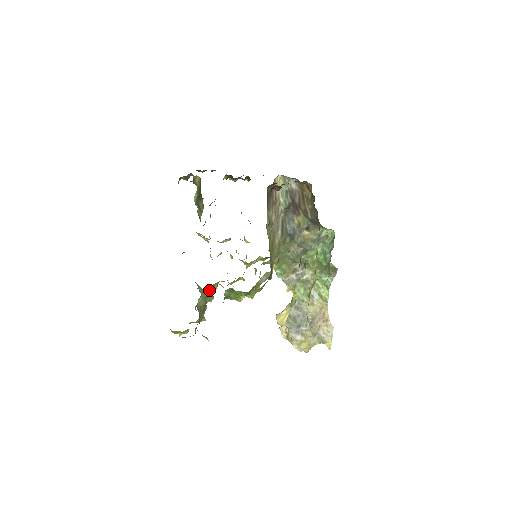
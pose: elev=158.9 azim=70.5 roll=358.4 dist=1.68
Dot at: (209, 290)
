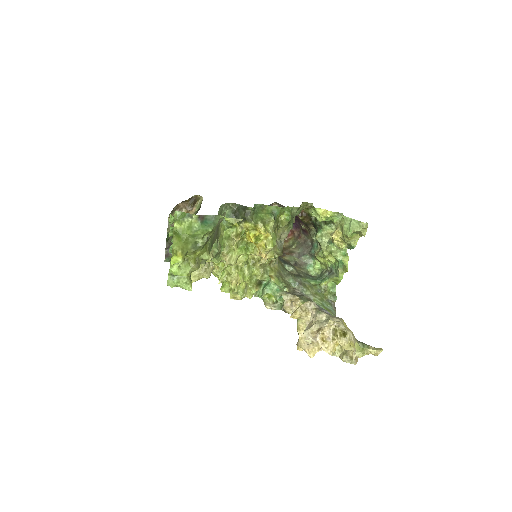
Dot at: (220, 231)
